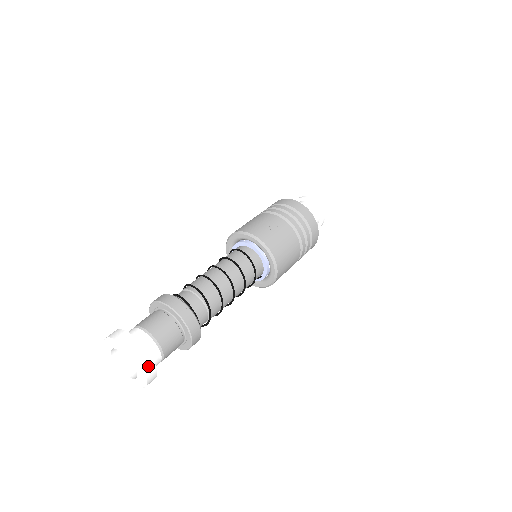
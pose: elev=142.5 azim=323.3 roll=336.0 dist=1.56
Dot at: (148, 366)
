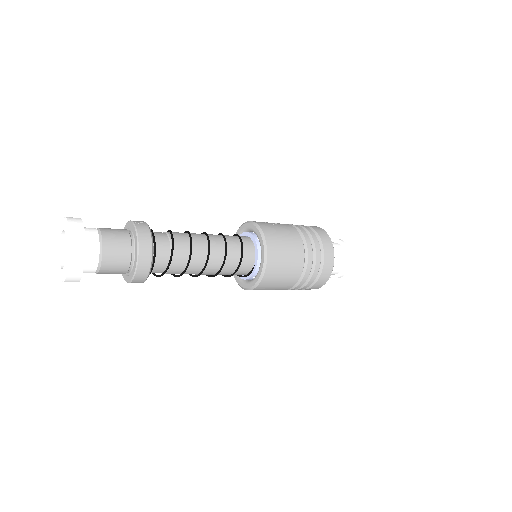
Dot at: (77, 235)
